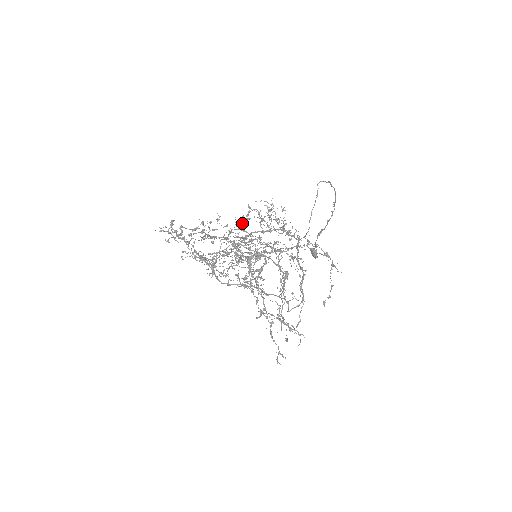
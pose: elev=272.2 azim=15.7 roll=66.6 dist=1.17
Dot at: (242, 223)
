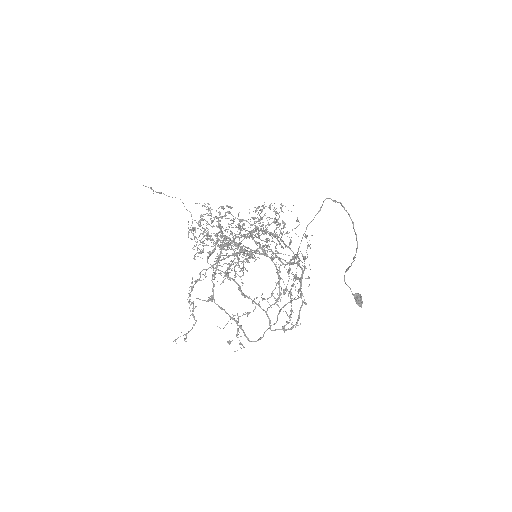
Dot at: (269, 225)
